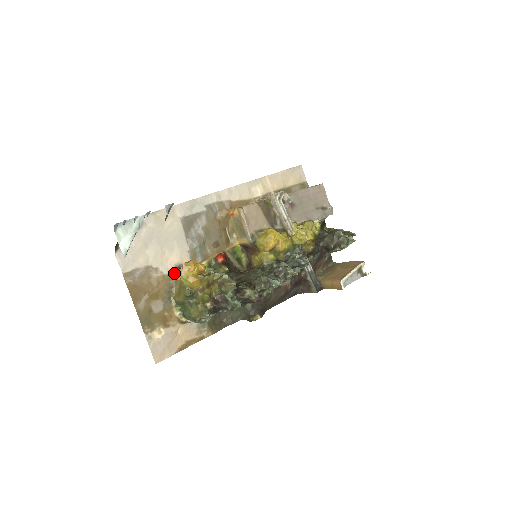
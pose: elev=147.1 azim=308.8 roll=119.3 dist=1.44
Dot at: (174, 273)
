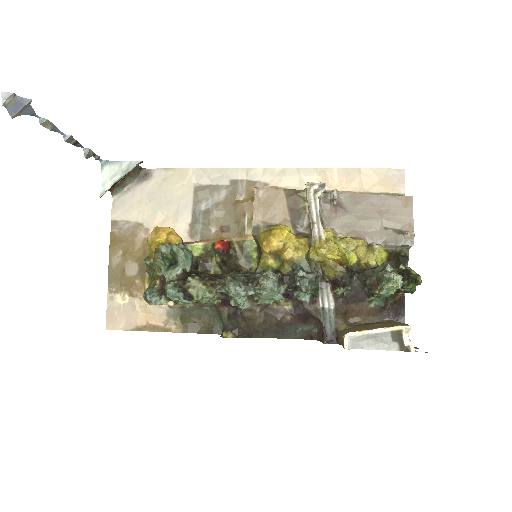
Dot at: occluded
